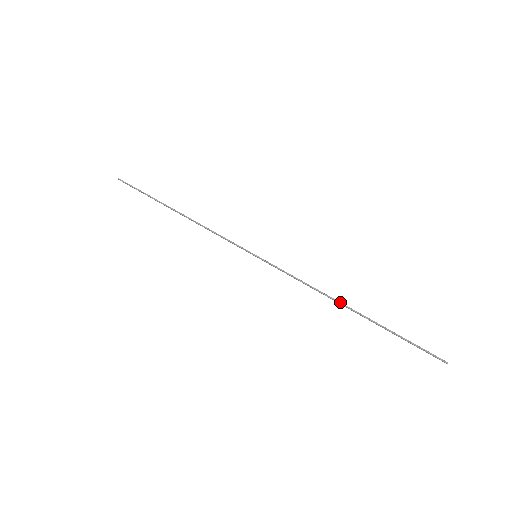
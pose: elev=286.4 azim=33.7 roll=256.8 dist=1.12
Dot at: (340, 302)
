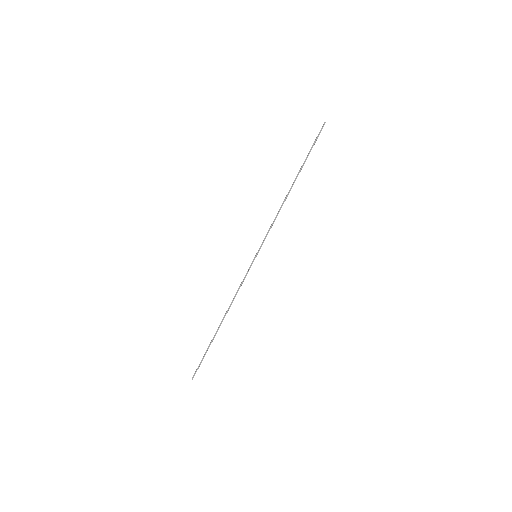
Dot at: (288, 193)
